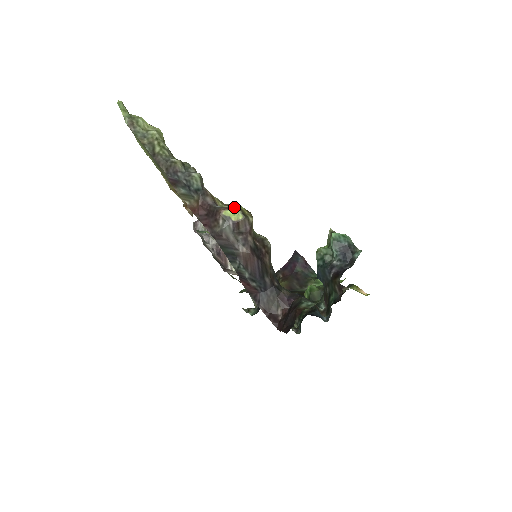
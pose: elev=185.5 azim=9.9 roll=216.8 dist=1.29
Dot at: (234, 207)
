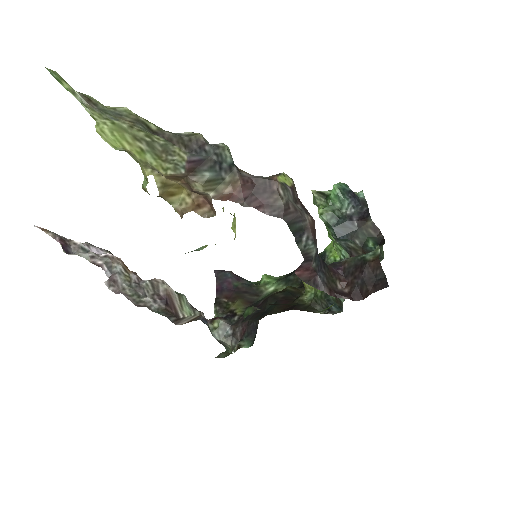
Dot at: occluded
